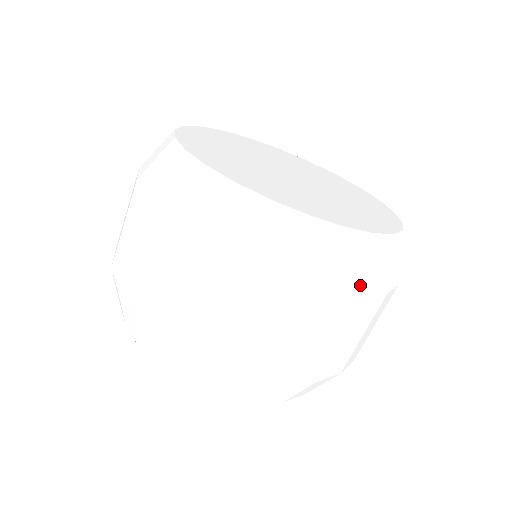
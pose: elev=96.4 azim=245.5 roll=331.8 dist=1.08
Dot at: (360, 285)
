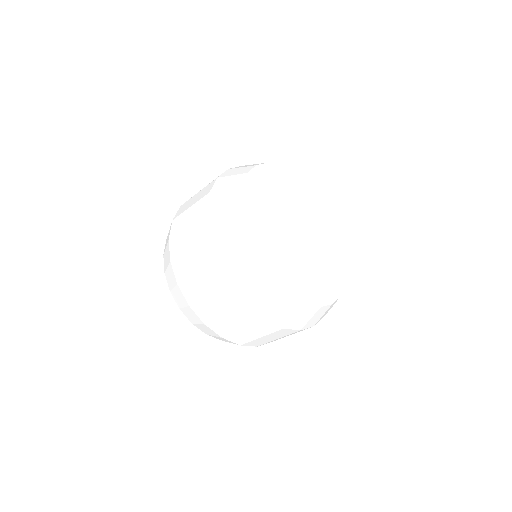
Dot at: (284, 323)
